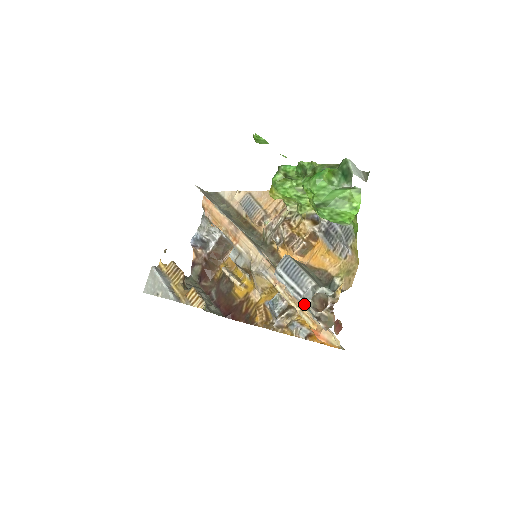
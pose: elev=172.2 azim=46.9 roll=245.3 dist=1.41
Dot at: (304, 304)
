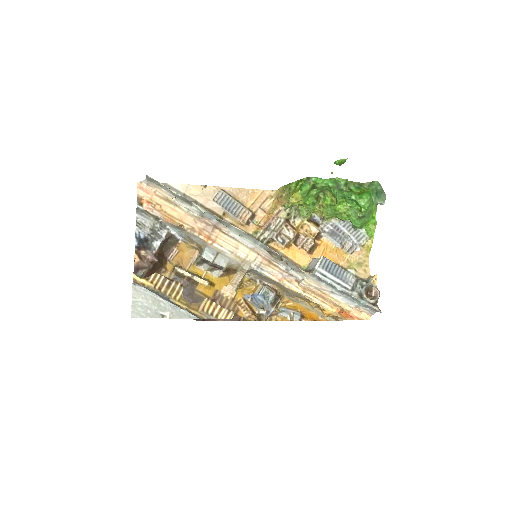
Dot at: (352, 295)
